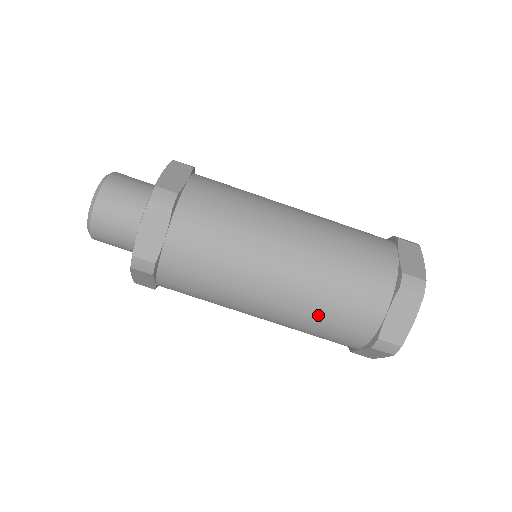
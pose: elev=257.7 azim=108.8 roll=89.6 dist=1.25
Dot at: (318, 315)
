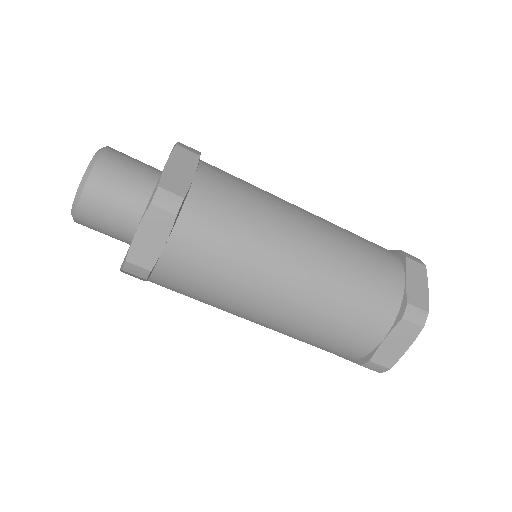
Dot at: occluded
